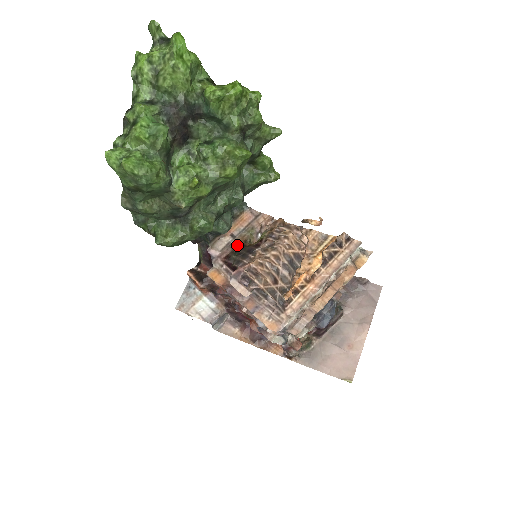
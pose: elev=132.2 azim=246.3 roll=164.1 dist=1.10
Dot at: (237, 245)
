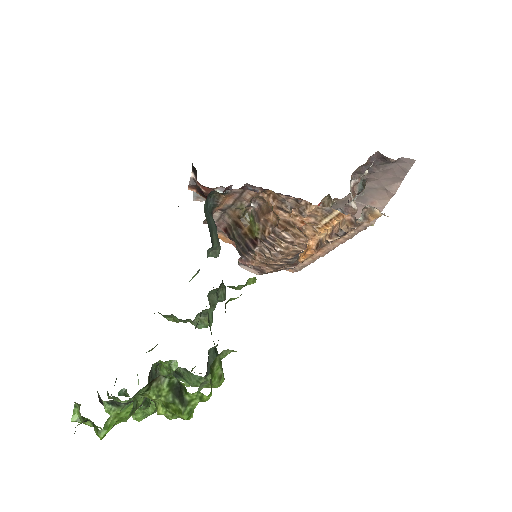
Dot at: (231, 220)
